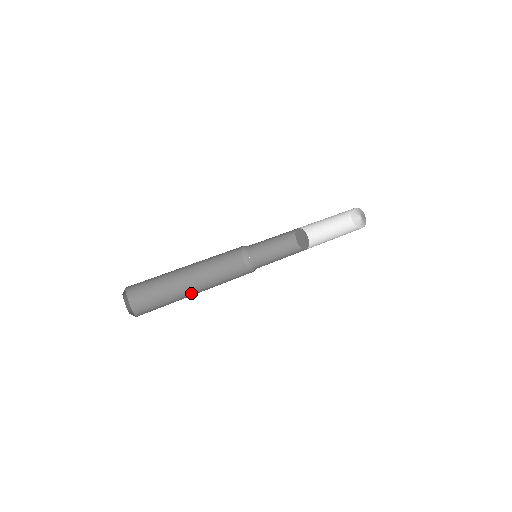
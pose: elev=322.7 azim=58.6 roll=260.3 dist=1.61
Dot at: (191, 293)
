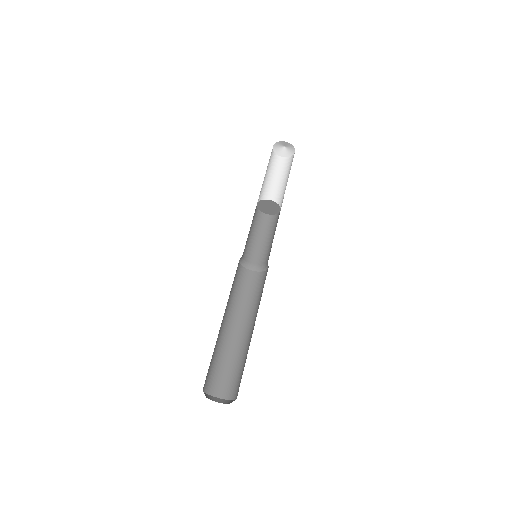
Dot at: (248, 336)
